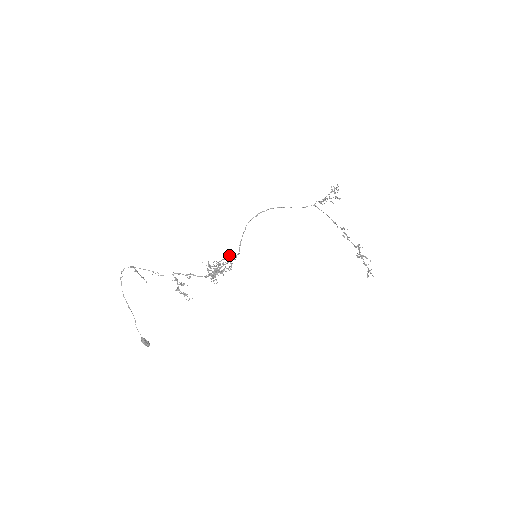
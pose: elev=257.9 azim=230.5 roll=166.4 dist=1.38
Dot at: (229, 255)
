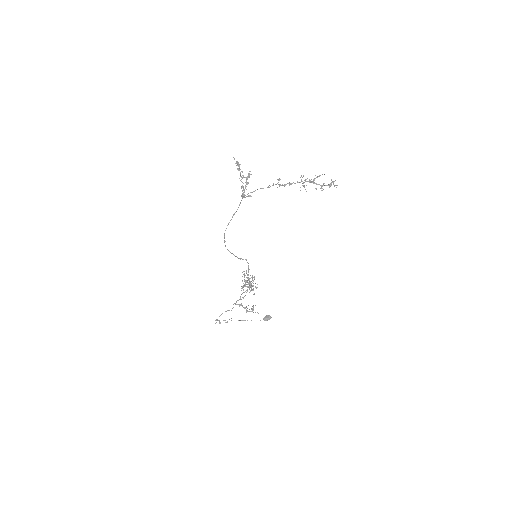
Dot at: occluded
